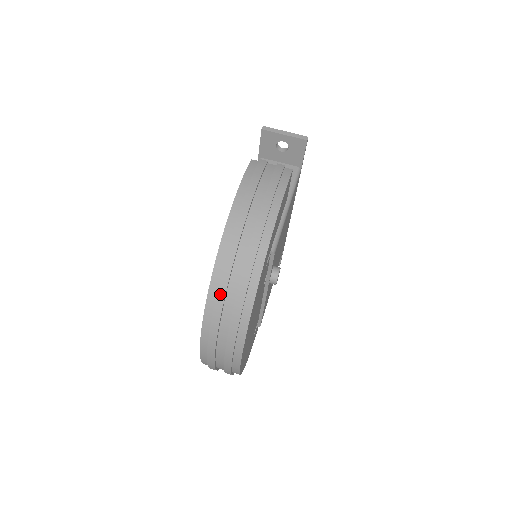
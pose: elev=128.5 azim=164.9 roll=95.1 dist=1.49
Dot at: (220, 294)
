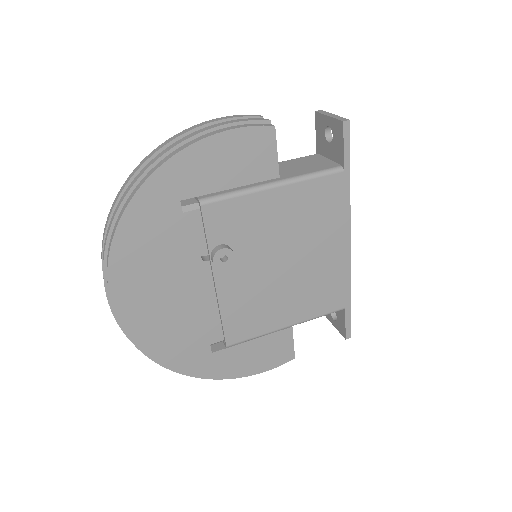
Dot at: (114, 202)
